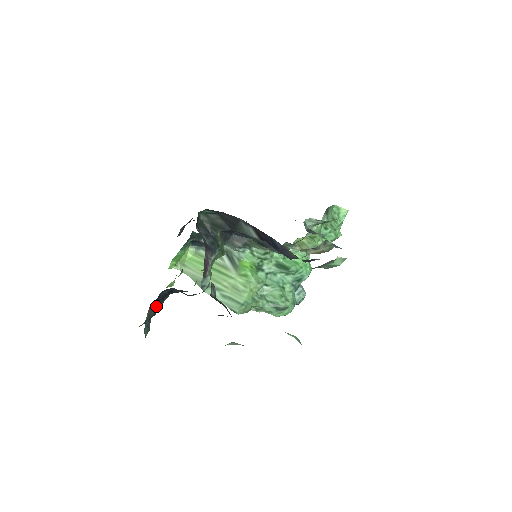
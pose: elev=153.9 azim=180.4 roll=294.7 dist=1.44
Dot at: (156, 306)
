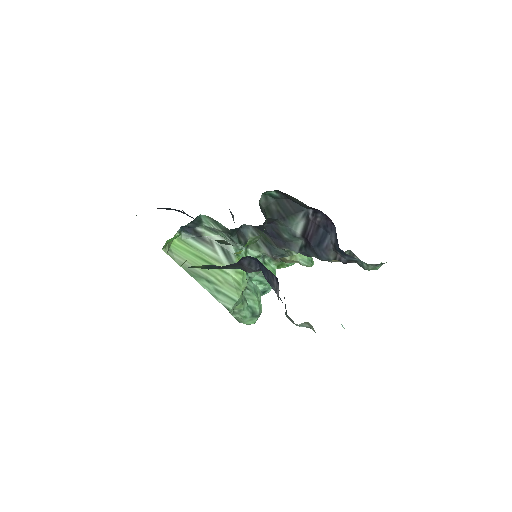
Dot at: occluded
